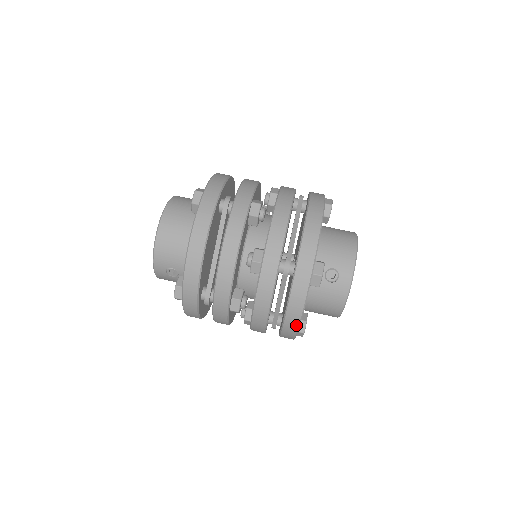
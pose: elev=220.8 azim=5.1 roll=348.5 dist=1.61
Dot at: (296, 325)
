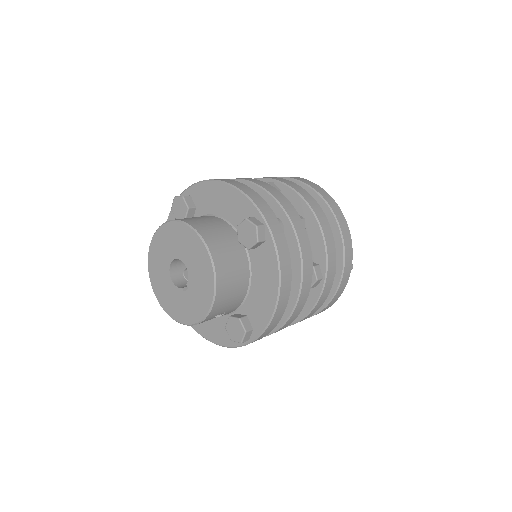
Dot at: occluded
